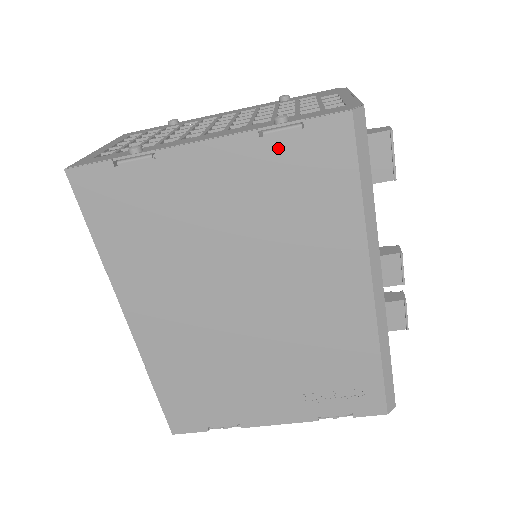
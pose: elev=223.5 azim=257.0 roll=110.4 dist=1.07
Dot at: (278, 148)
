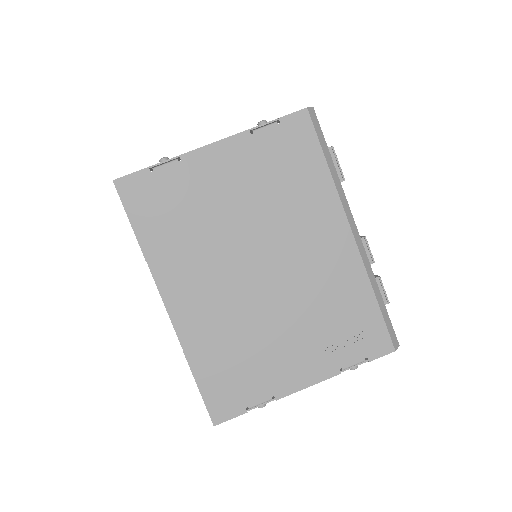
Dot at: (264, 139)
